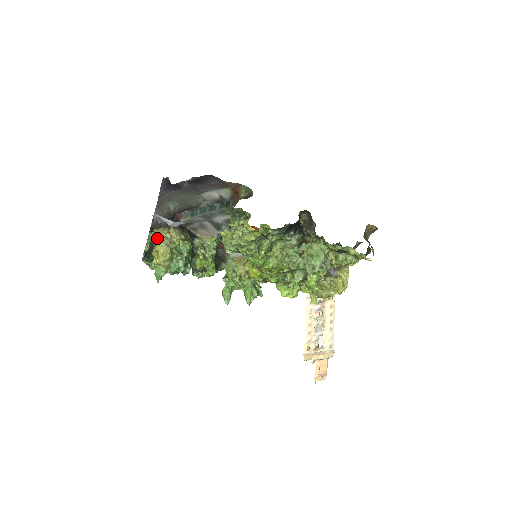
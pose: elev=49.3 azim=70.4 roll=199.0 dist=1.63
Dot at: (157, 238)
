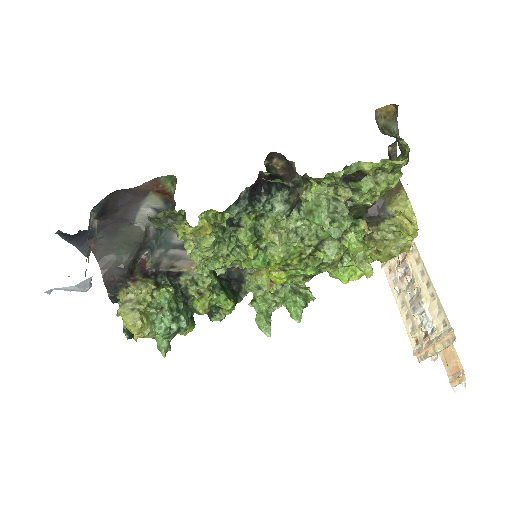
Dot at: occluded
